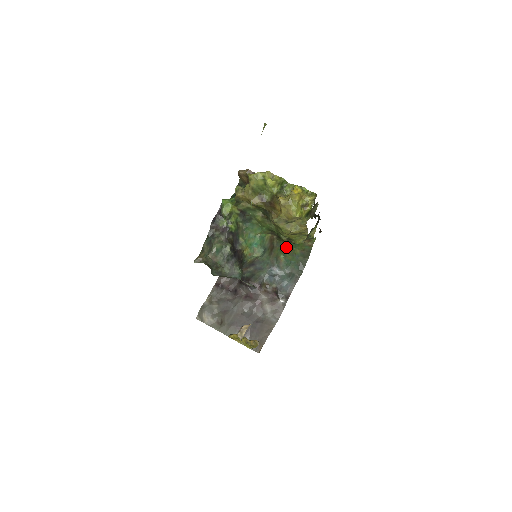
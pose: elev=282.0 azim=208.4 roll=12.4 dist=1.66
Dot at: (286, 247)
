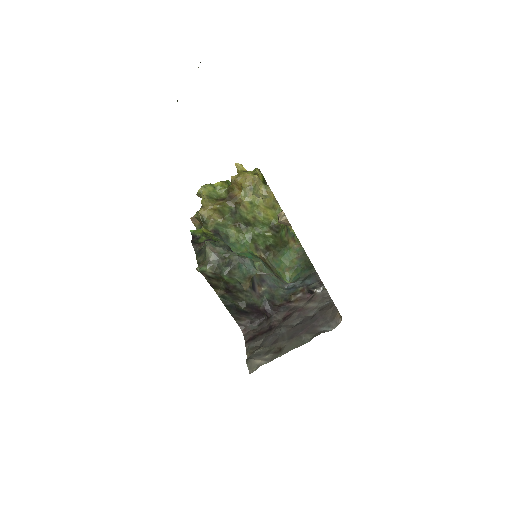
Dot at: (282, 266)
